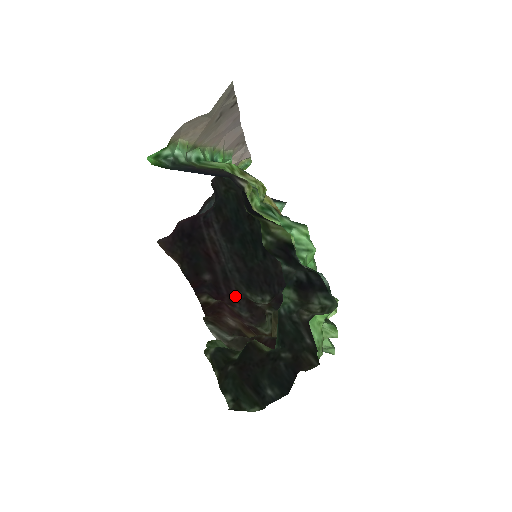
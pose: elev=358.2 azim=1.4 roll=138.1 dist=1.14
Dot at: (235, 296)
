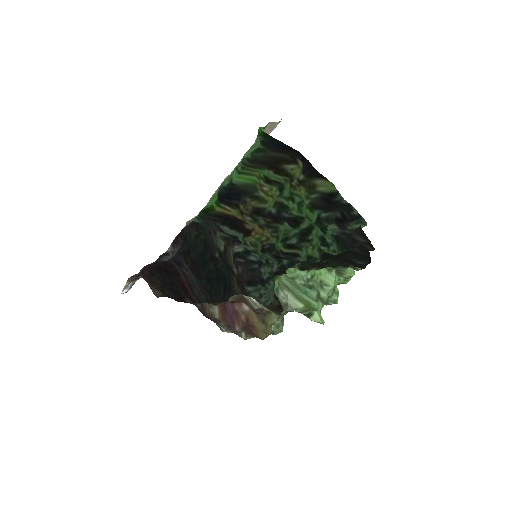
Dot at: occluded
